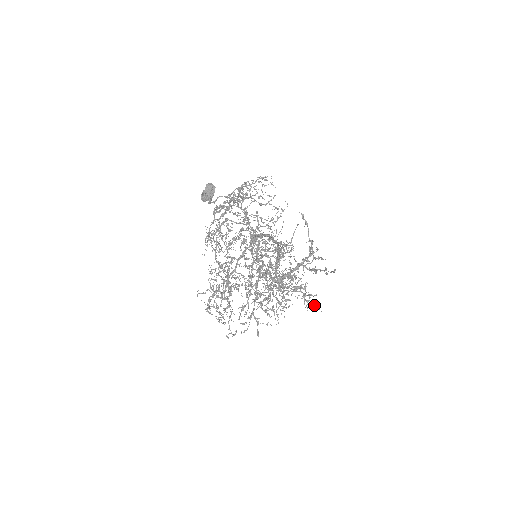
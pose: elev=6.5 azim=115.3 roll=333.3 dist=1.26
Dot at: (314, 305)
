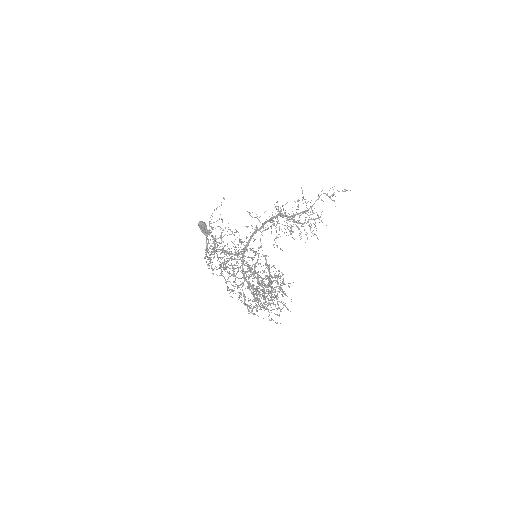
Dot at: occluded
